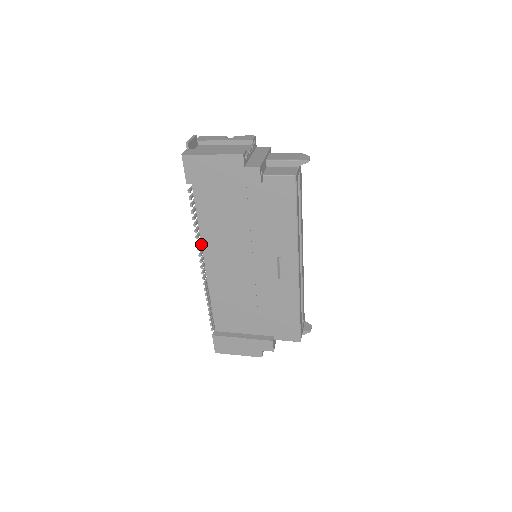
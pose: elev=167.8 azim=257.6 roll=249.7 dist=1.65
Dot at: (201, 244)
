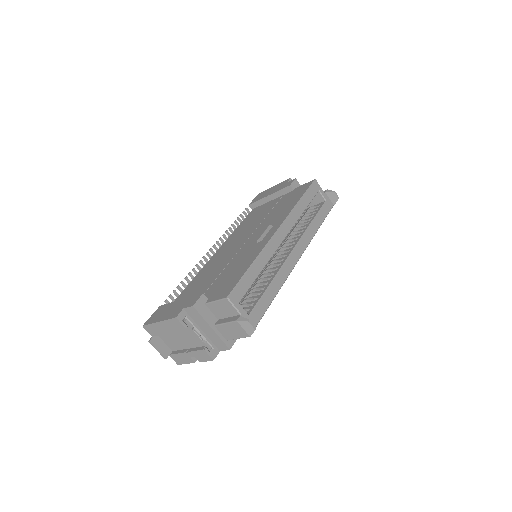
Dot at: (225, 241)
